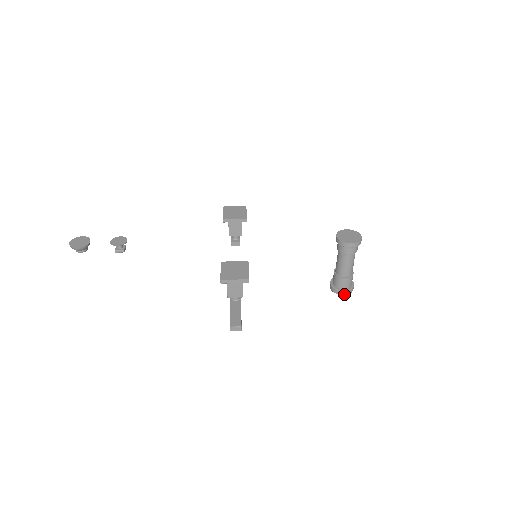
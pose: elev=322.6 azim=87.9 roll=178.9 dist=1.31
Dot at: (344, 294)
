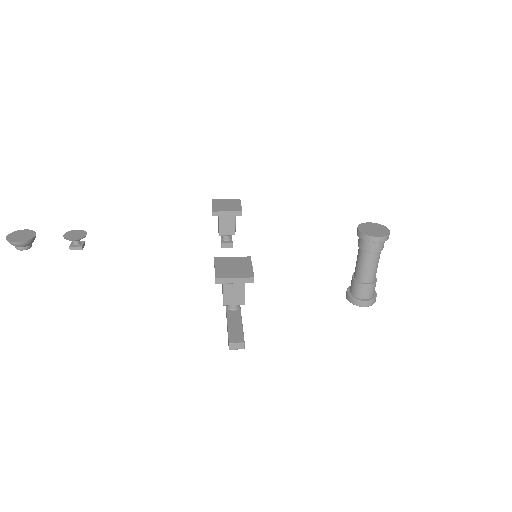
Dot at: (366, 305)
